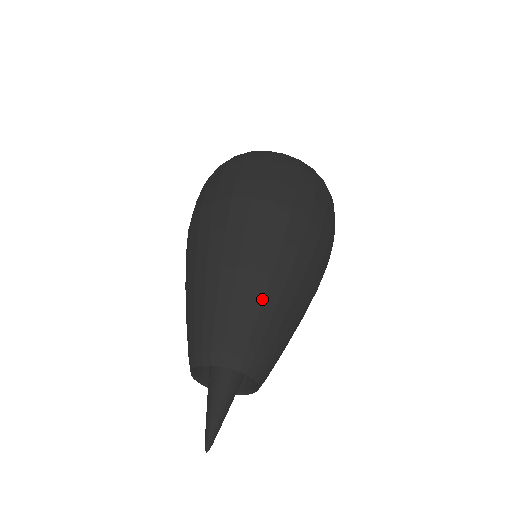
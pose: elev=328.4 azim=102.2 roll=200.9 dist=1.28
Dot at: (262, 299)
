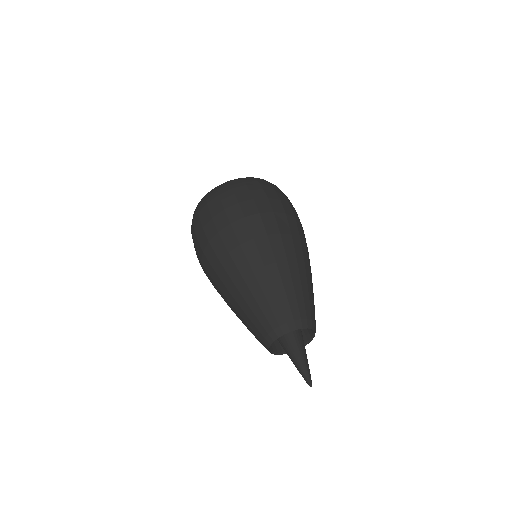
Dot at: (290, 278)
